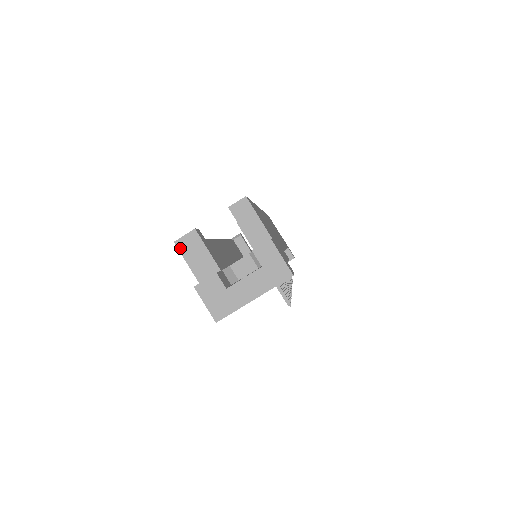
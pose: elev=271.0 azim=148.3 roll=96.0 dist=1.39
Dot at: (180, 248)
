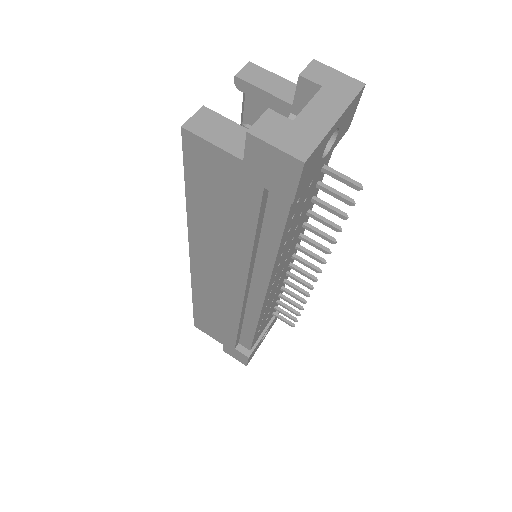
Dot at: (193, 130)
